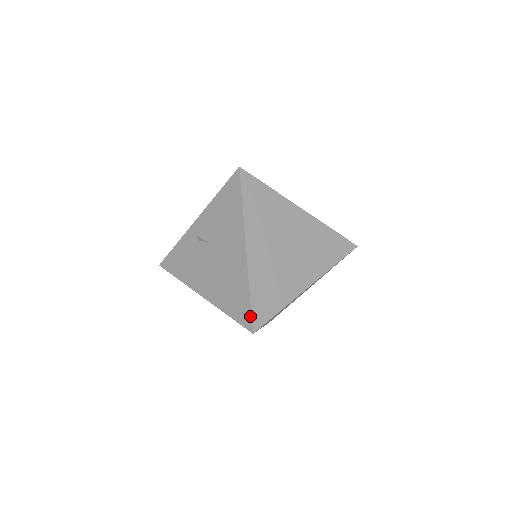
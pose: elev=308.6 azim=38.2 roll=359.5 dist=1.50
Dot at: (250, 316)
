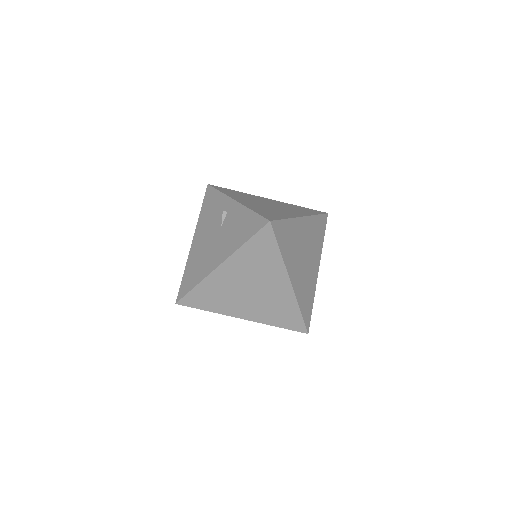
Dot at: (184, 295)
